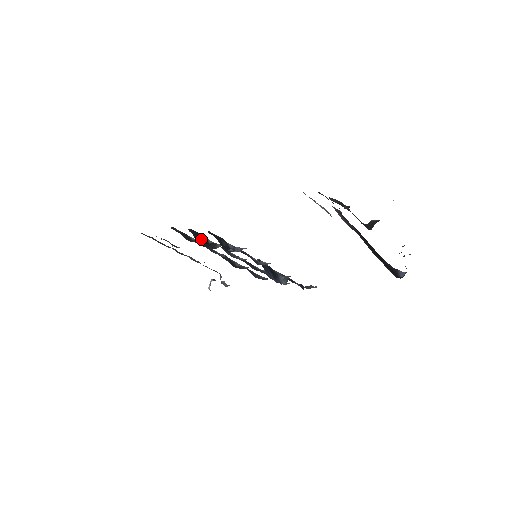
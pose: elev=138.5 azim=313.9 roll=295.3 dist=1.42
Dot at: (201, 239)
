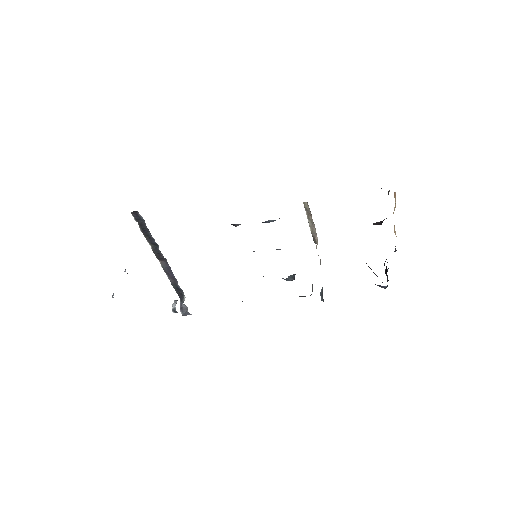
Dot at: occluded
